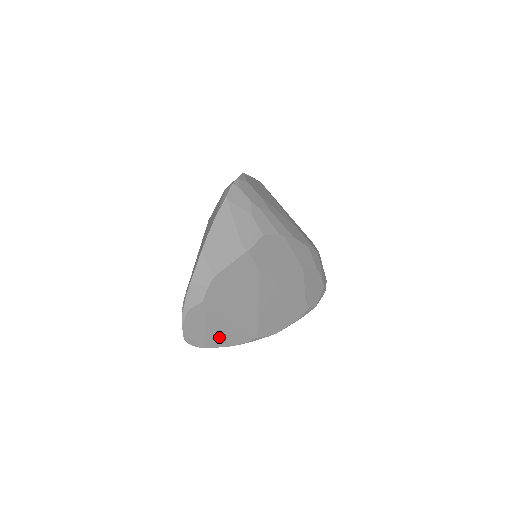
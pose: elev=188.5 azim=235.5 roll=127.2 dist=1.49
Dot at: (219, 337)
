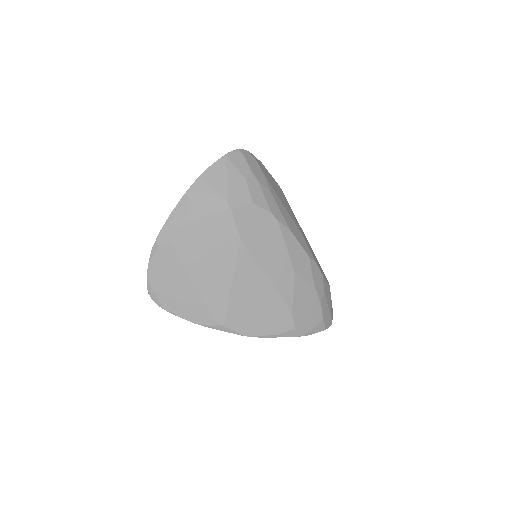
Dot at: (182, 302)
